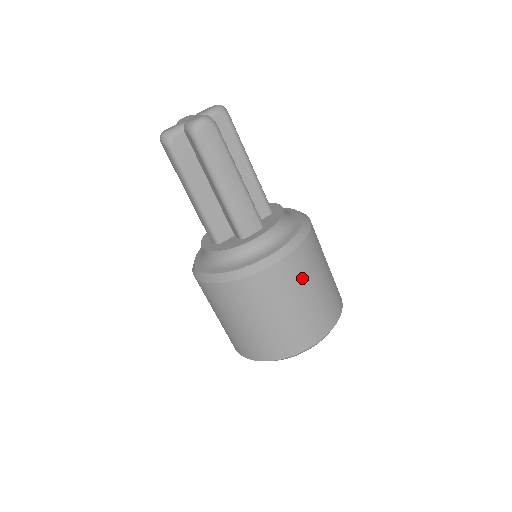
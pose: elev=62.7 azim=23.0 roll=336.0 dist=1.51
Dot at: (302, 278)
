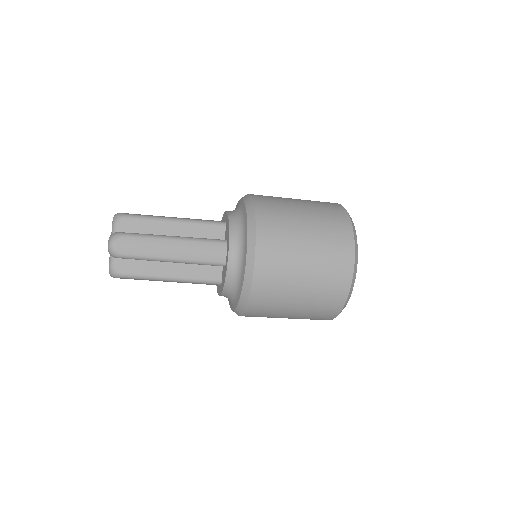
Dot at: (268, 317)
